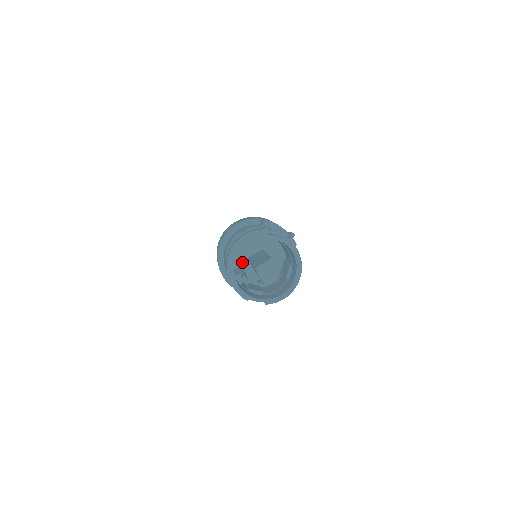
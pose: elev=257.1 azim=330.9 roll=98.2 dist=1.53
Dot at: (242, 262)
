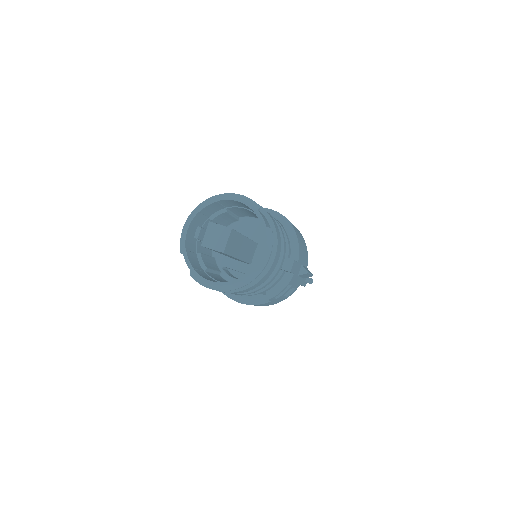
Dot at: occluded
